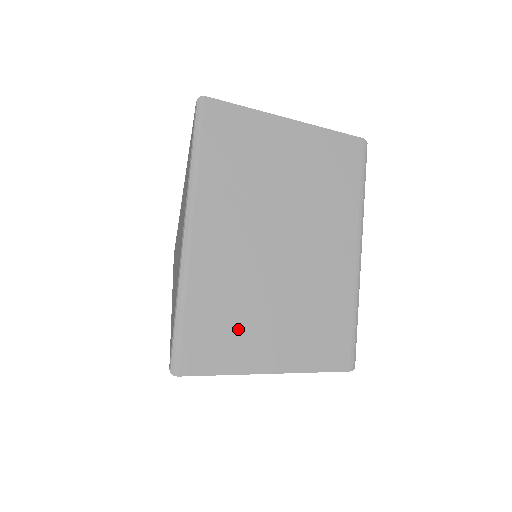
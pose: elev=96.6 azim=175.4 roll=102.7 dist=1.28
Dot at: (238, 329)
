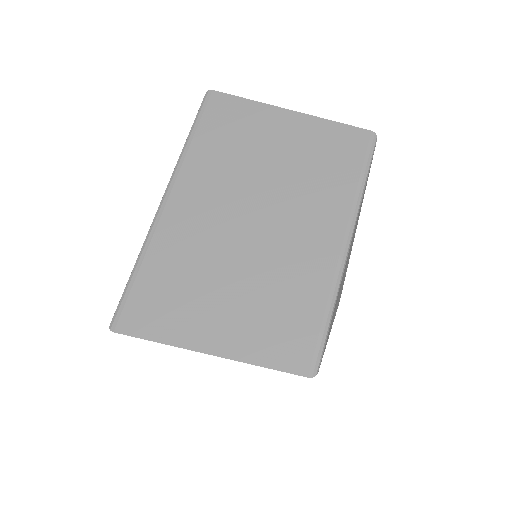
Dot at: (187, 299)
